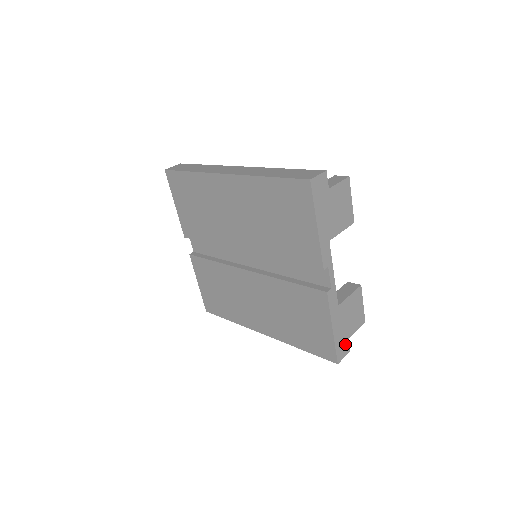
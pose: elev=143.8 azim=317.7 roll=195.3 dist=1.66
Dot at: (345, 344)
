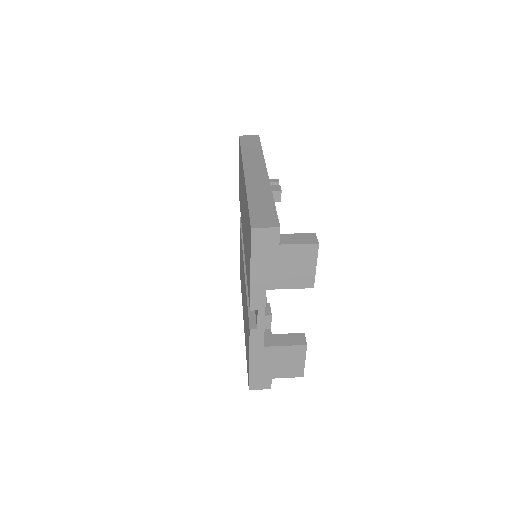
Dot at: (265, 380)
